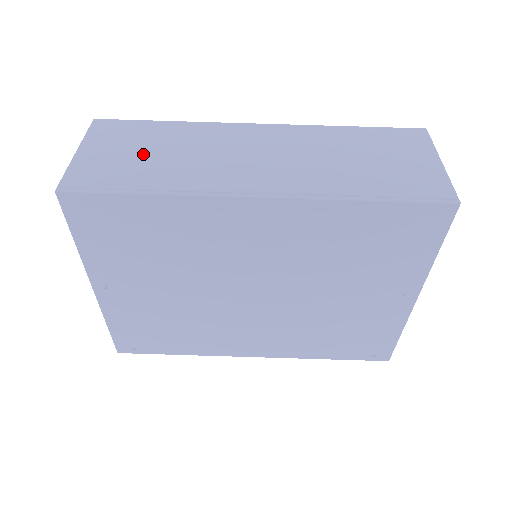
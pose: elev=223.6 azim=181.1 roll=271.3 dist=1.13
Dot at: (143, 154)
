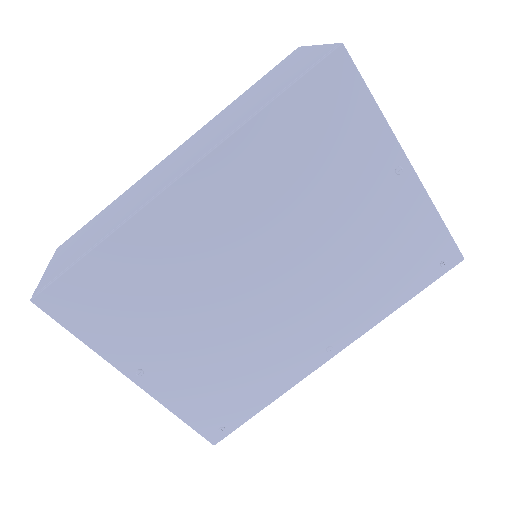
Dot at: (92, 233)
